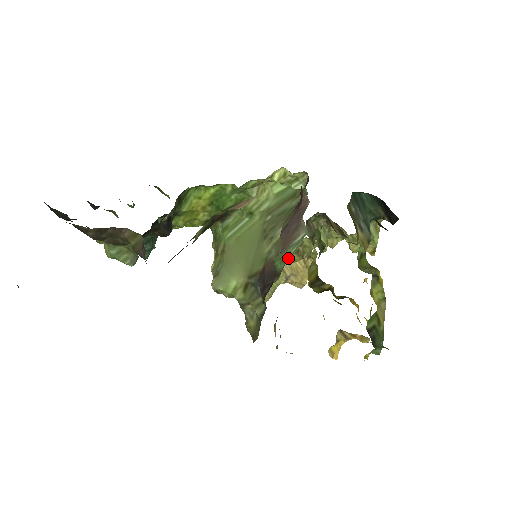
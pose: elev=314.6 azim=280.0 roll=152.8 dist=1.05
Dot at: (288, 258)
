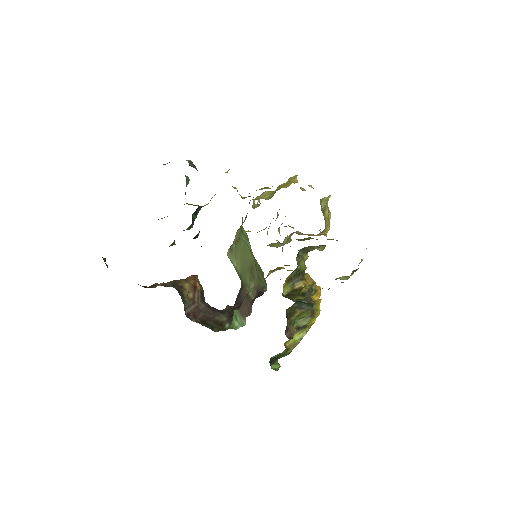
Dot at: (232, 327)
